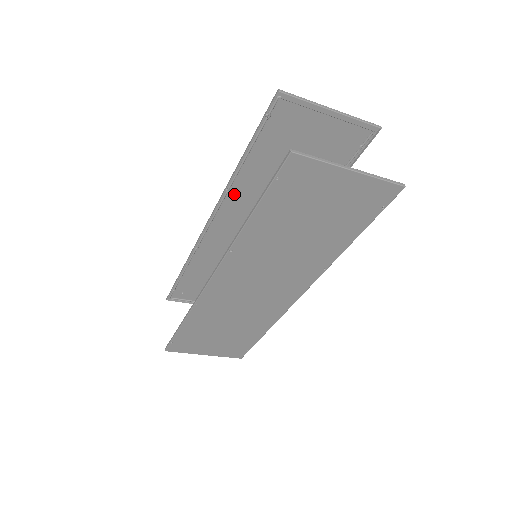
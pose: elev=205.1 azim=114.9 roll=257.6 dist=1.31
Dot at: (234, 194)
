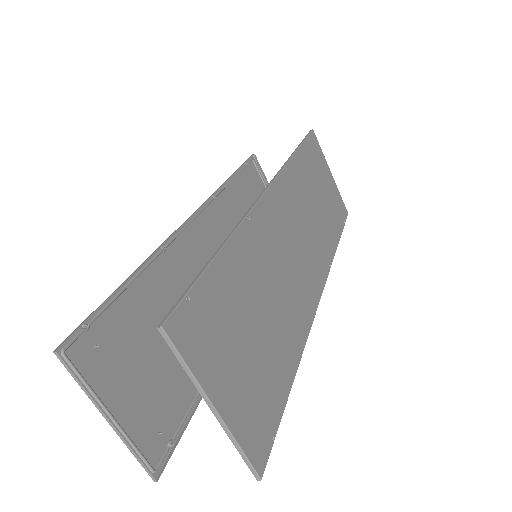
Dot at: (216, 207)
